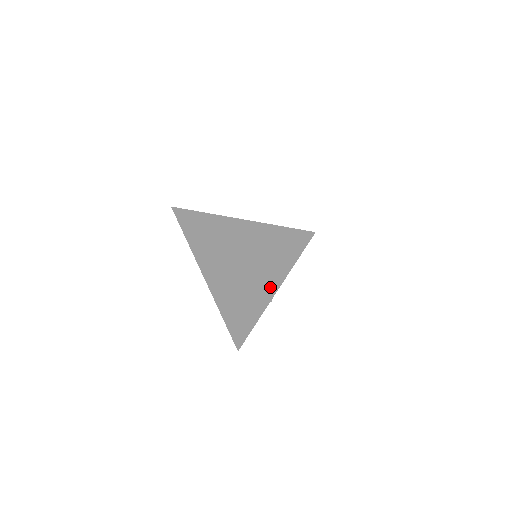
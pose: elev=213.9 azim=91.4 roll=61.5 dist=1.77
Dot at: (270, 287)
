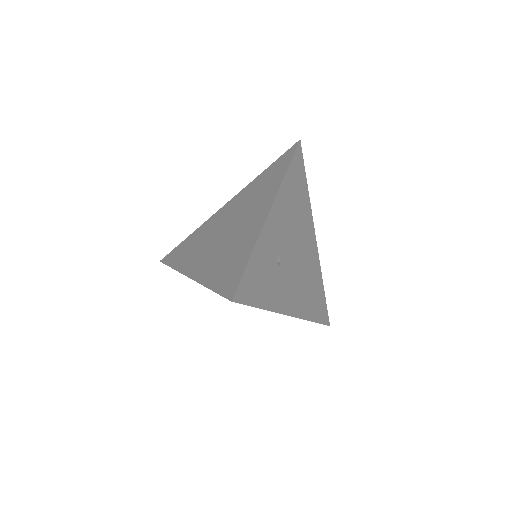
Dot at: (267, 203)
